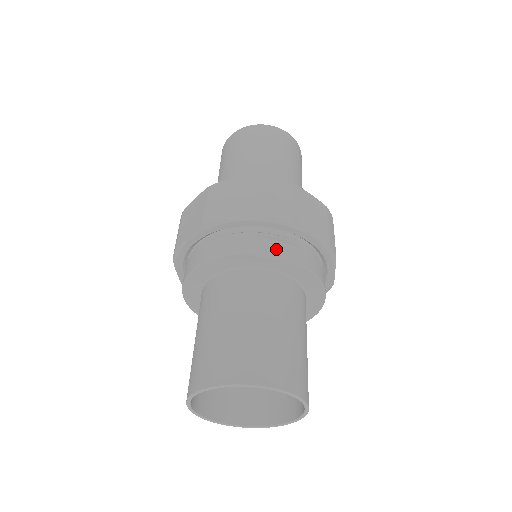
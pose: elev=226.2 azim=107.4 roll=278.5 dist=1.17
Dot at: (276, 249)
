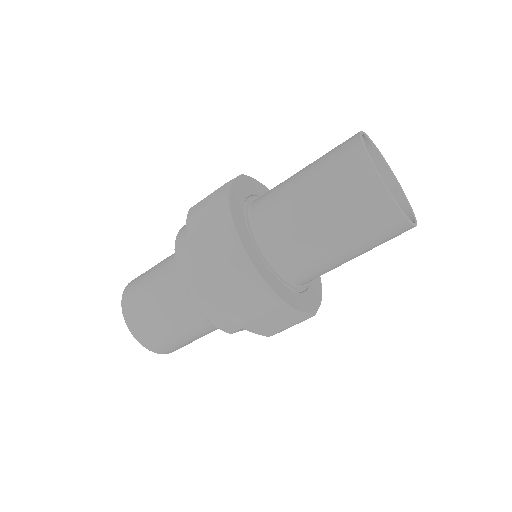
Dot at: occluded
